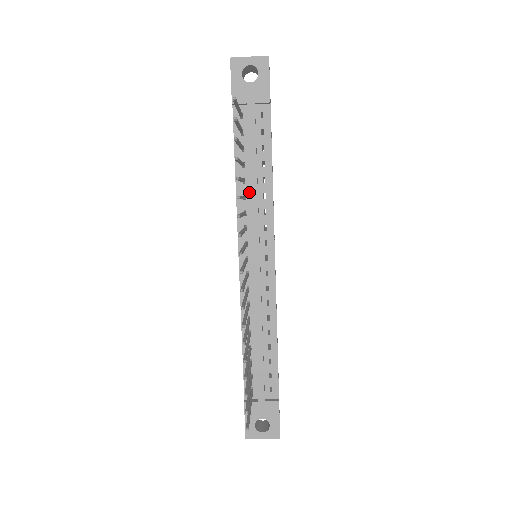
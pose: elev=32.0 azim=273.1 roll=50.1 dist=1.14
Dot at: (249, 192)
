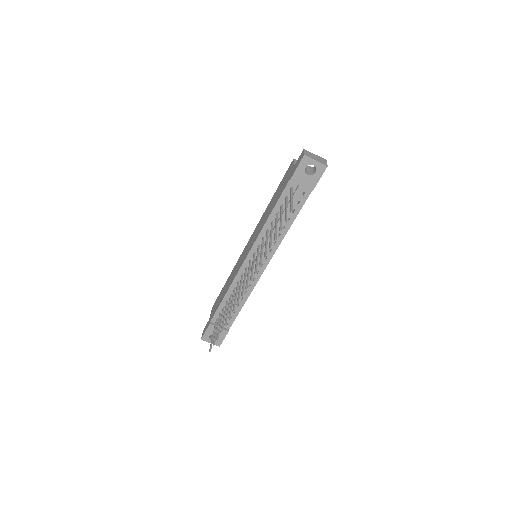
Dot at: occluded
